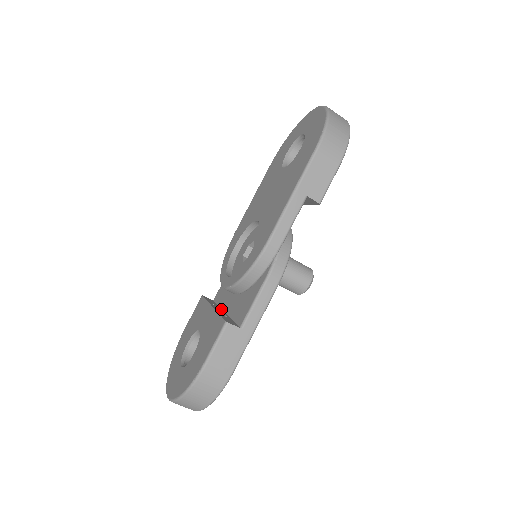
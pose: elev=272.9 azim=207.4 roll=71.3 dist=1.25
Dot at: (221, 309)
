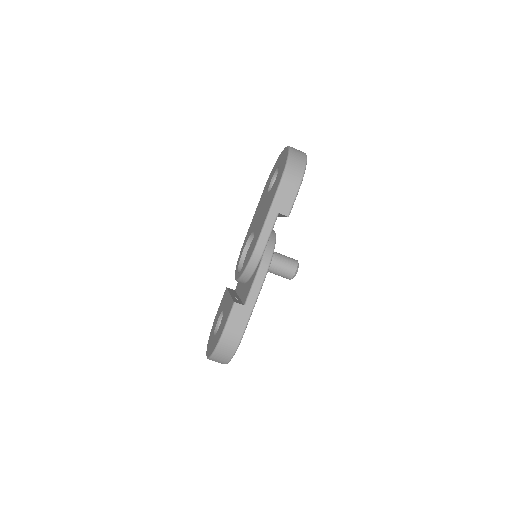
Dot at: (237, 295)
